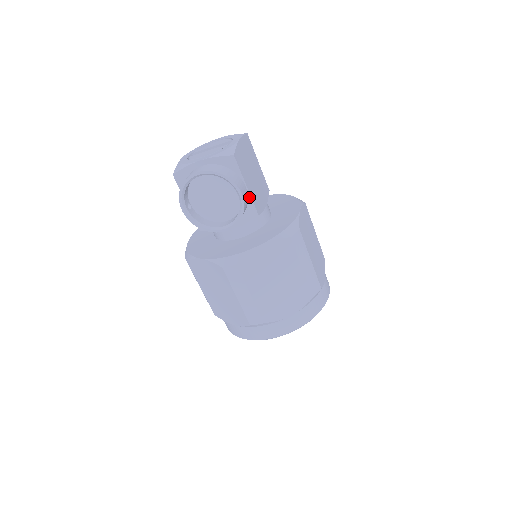
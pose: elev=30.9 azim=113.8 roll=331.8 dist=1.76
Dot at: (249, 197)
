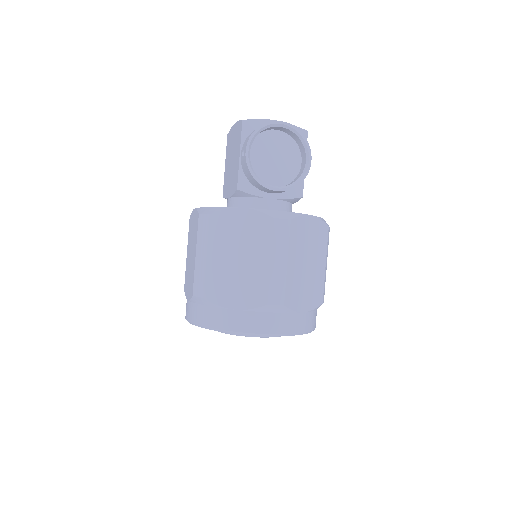
Dot at: occluded
